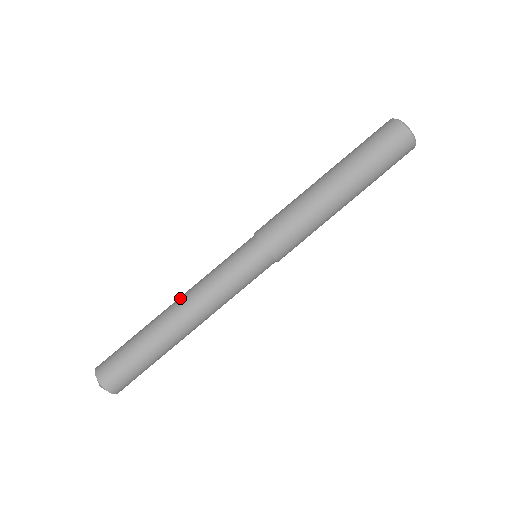
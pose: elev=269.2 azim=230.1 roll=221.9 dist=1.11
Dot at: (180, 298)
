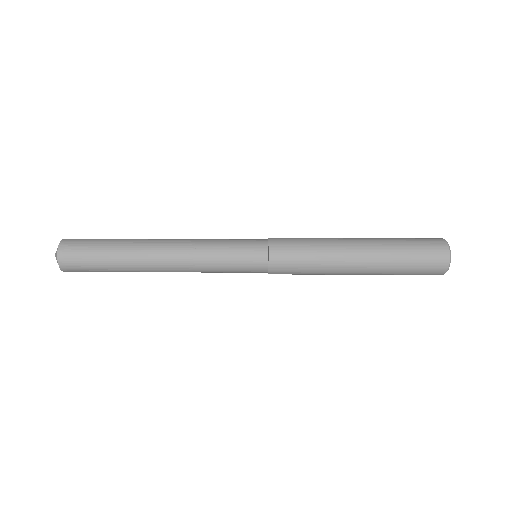
Dot at: (170, 264)
